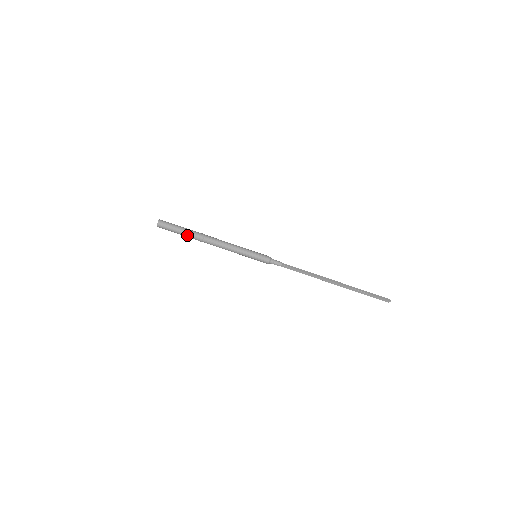
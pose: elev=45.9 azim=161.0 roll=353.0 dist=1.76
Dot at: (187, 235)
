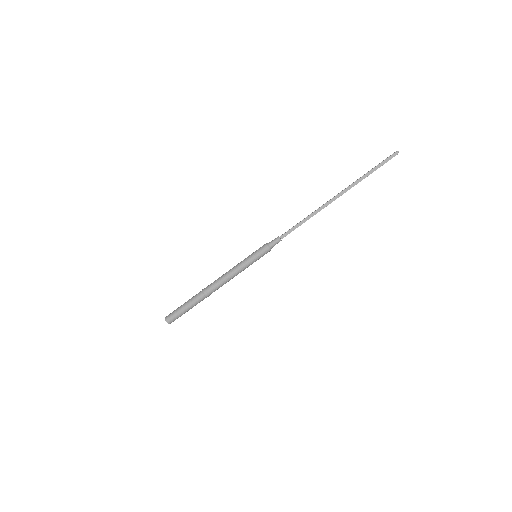
Dot at: (192, 303)
